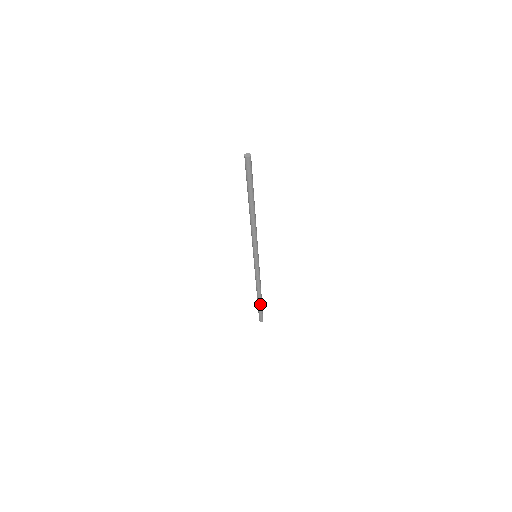
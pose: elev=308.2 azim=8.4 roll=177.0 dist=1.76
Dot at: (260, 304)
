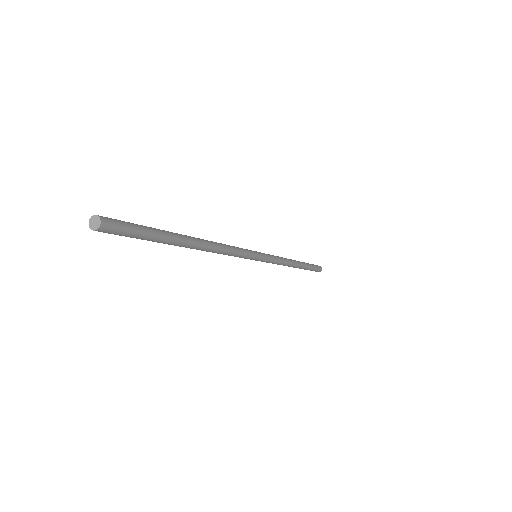
Dot at: (304, 269)
